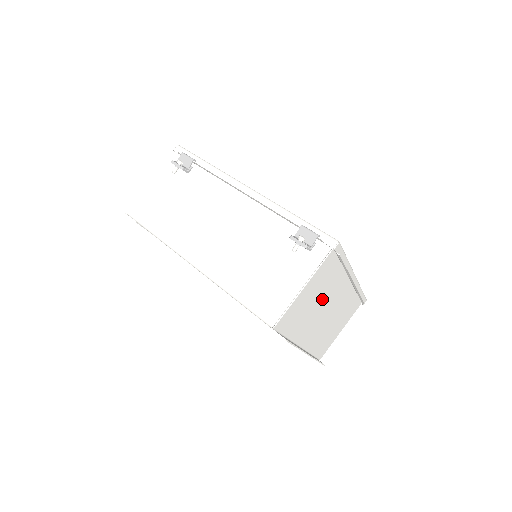
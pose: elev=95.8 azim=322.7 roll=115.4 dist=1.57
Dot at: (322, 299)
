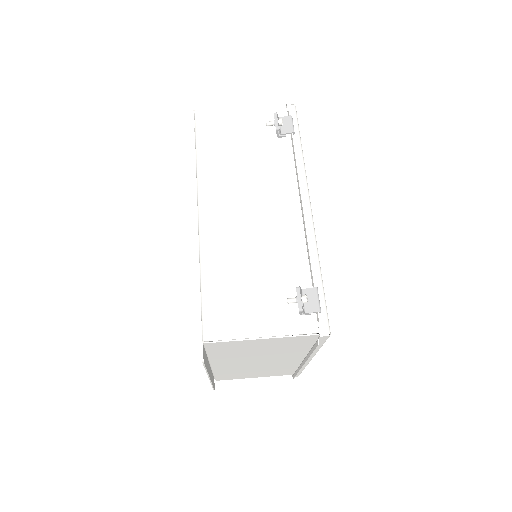
Dot at: (267, 353)
